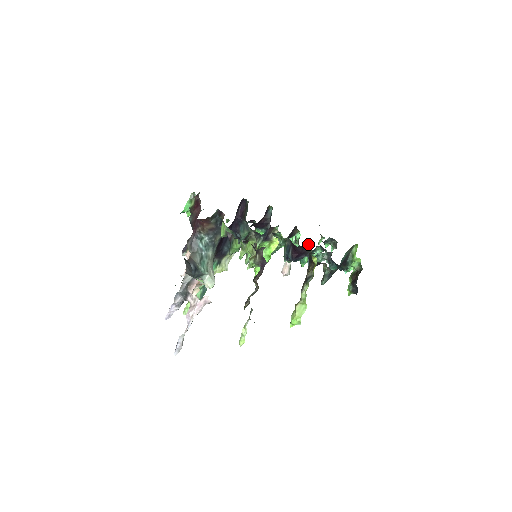
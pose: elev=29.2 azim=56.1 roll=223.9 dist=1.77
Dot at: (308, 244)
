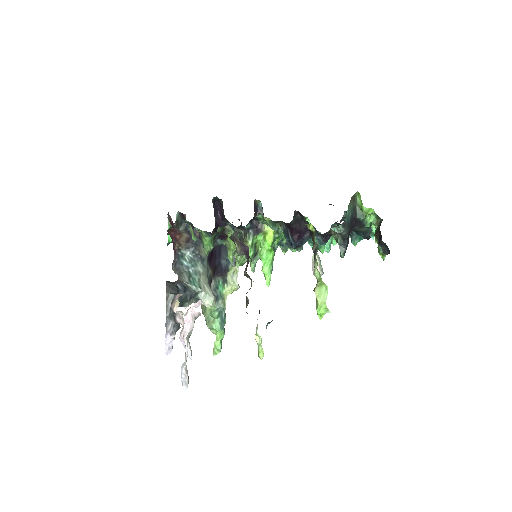
Dot at: (300, 215)
